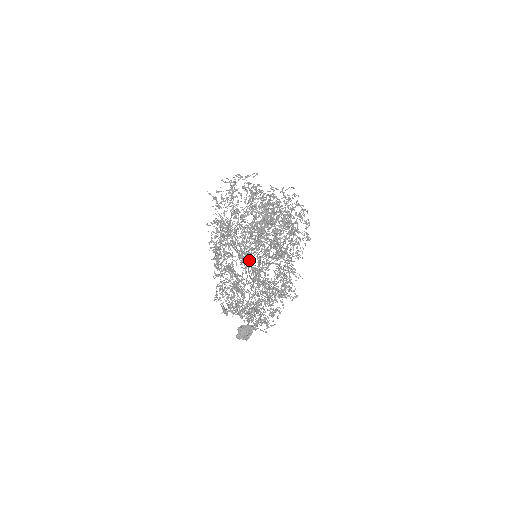
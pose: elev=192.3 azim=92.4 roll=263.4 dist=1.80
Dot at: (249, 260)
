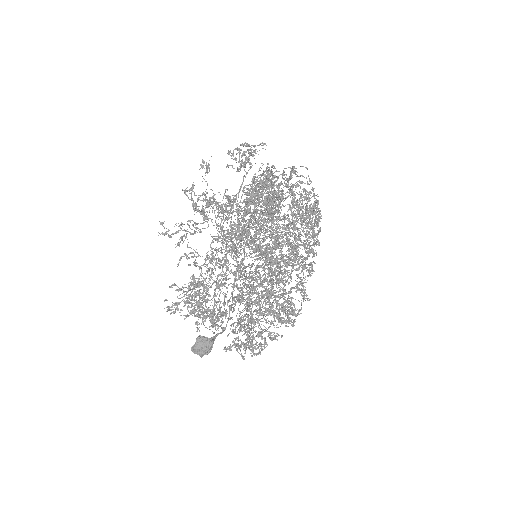
Dot at: occluded
